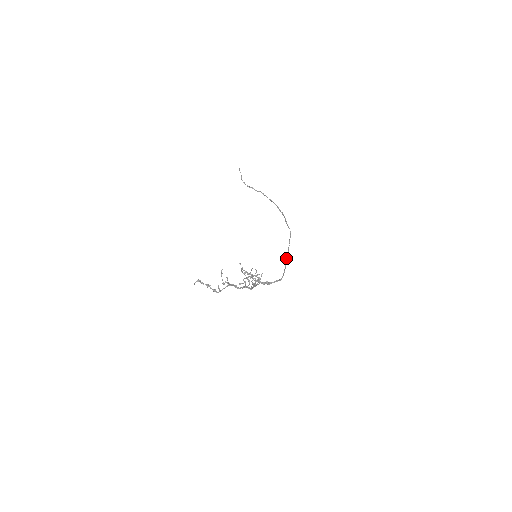
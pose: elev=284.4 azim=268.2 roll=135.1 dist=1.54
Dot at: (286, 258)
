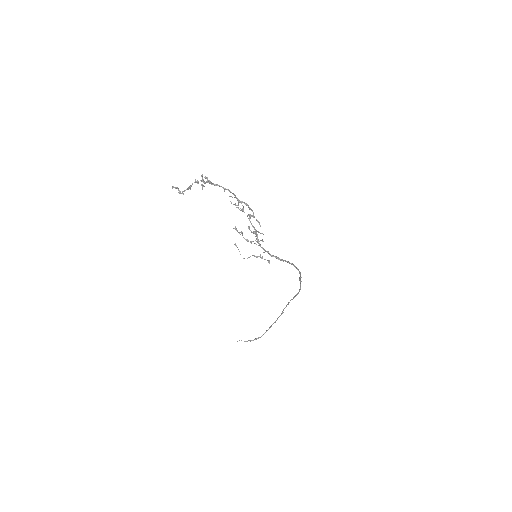
Dot at: (299, 279)
